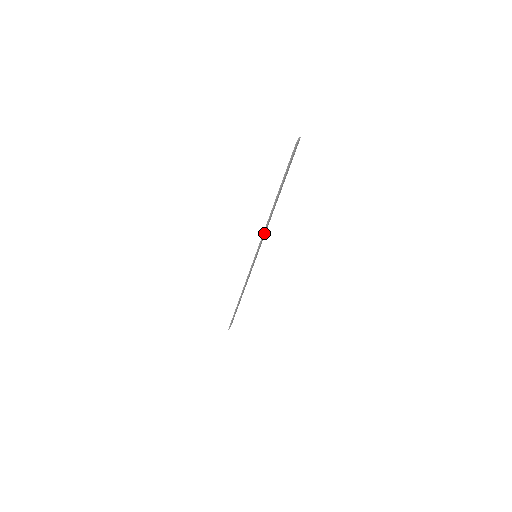
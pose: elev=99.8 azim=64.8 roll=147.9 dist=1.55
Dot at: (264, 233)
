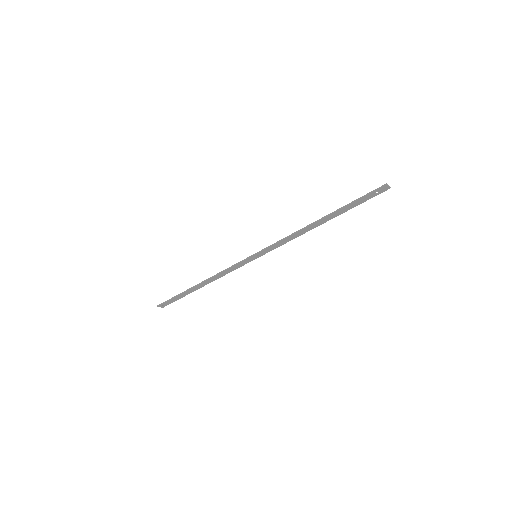
Dot at: (285, 239)
